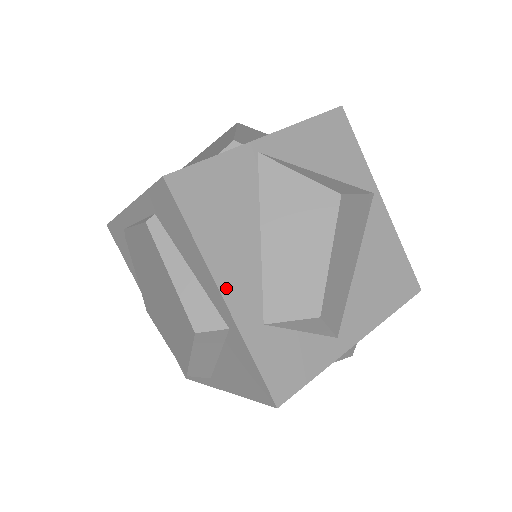
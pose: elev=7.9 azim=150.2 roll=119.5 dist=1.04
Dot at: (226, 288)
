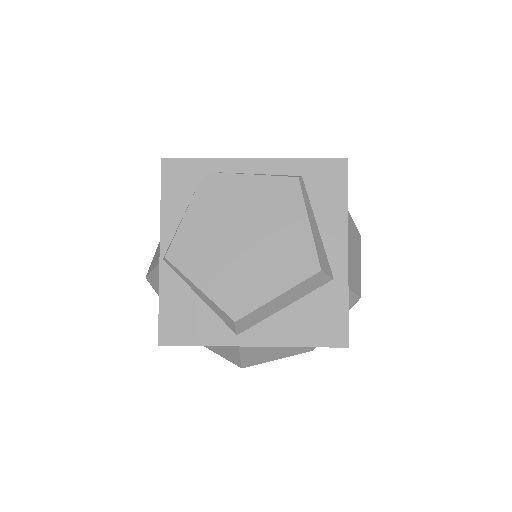
Dot at: (347, 248)
